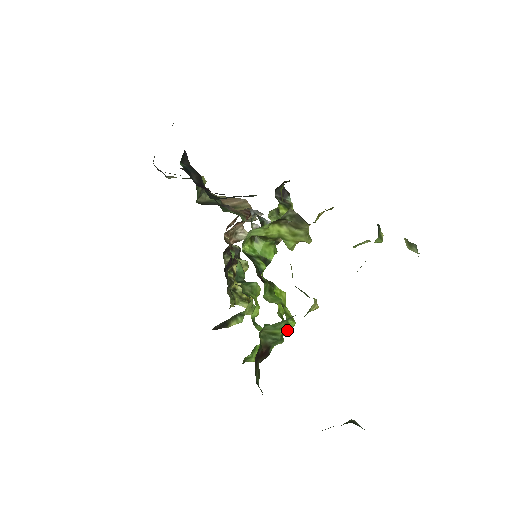
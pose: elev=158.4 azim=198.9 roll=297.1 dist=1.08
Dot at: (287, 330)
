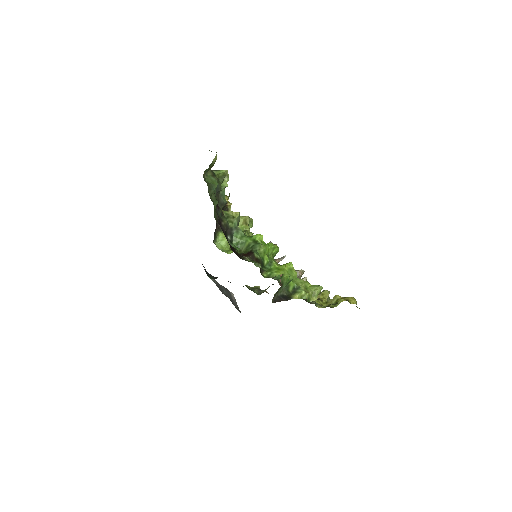
Dot at: (271, 244)
